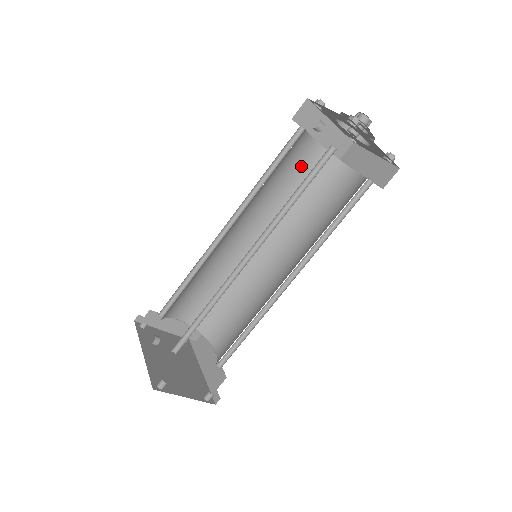
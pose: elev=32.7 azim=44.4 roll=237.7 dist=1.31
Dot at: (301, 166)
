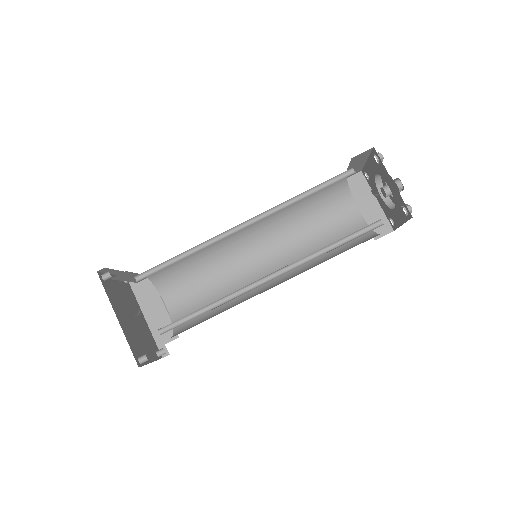
Dot at: occluded
